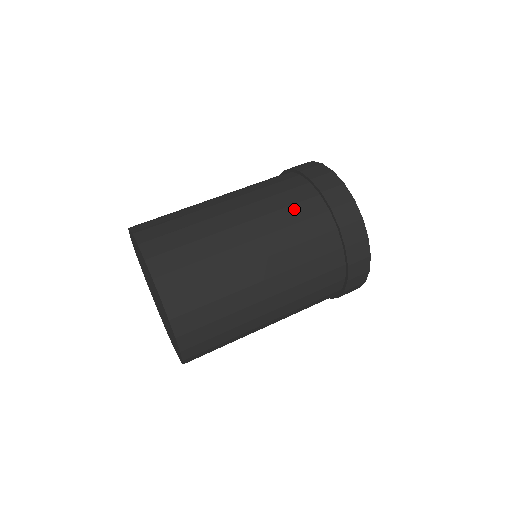
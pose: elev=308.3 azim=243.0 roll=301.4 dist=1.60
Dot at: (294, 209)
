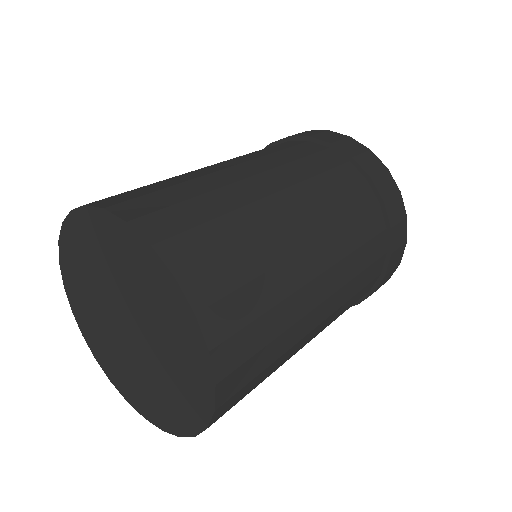
Dot at: (268, 149)
